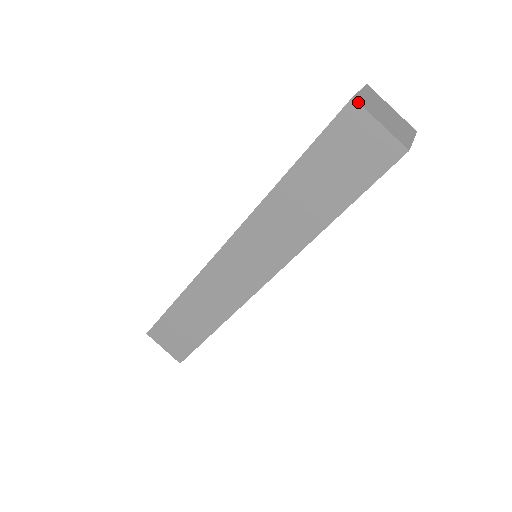
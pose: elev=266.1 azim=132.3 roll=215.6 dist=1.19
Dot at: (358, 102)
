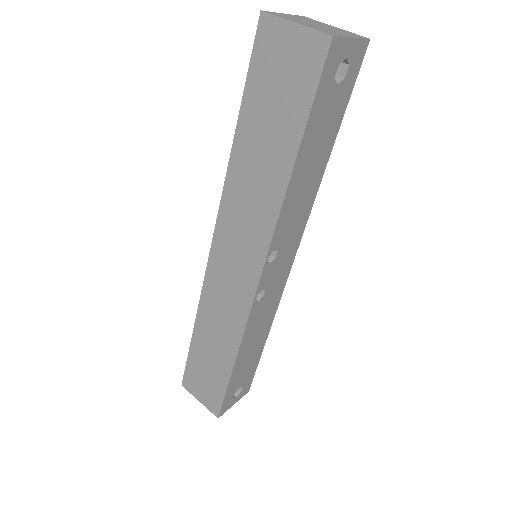
Dot at: (267, 13)
